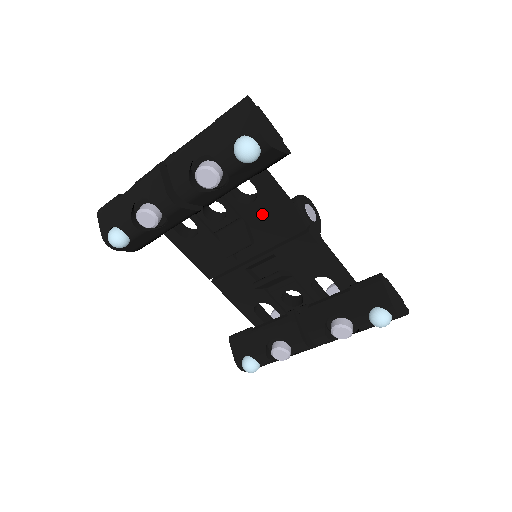
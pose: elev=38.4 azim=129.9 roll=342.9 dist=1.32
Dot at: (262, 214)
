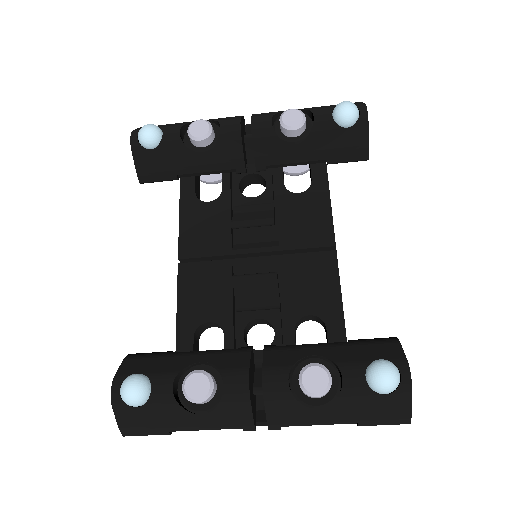
Dot at: (299, 209)
